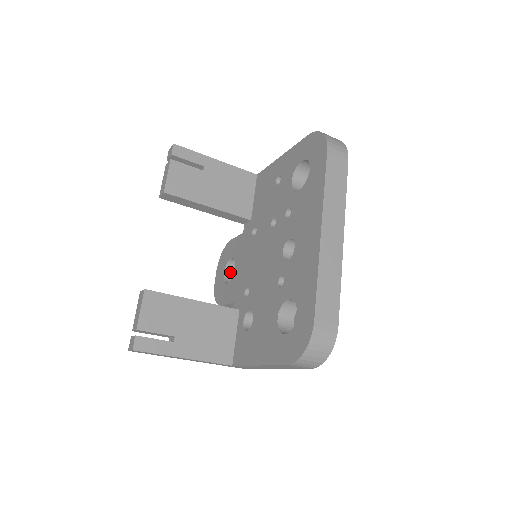
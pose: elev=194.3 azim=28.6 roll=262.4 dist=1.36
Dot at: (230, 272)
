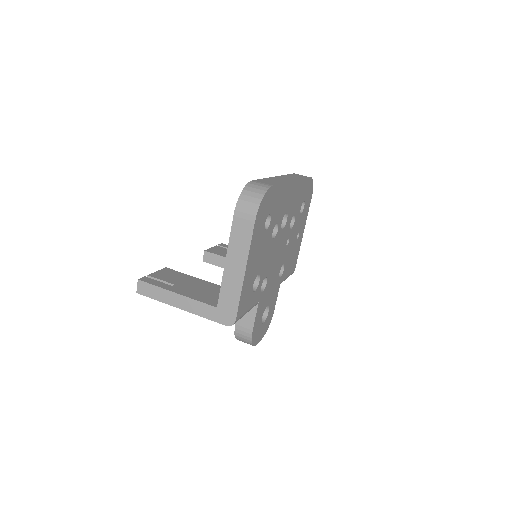
Dot at: occluded
